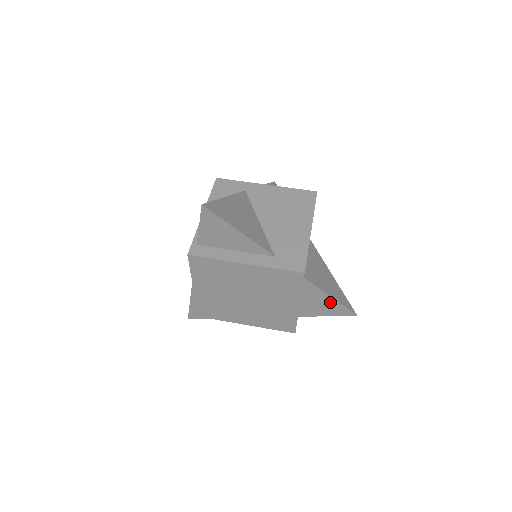
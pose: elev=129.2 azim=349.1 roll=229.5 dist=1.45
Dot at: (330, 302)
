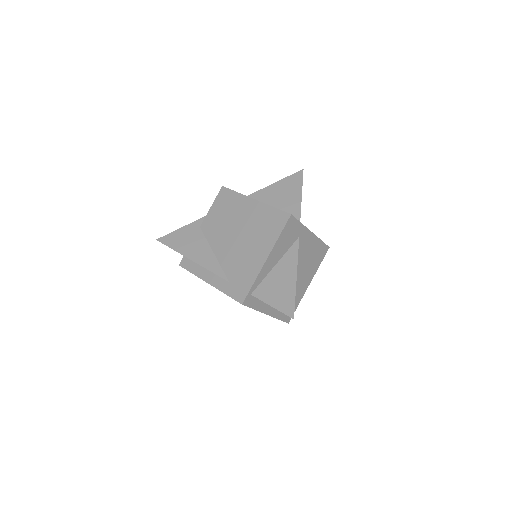
Dot at: occluded
